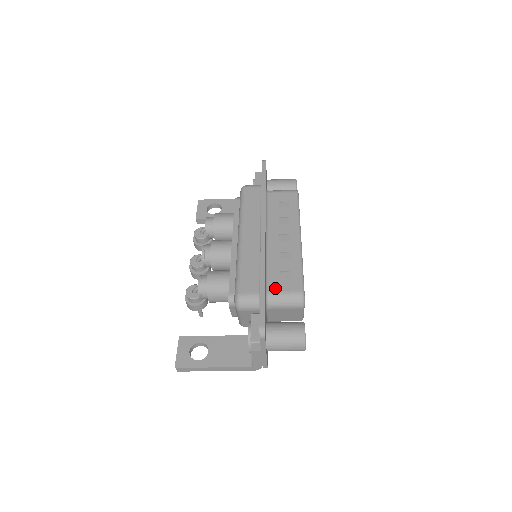
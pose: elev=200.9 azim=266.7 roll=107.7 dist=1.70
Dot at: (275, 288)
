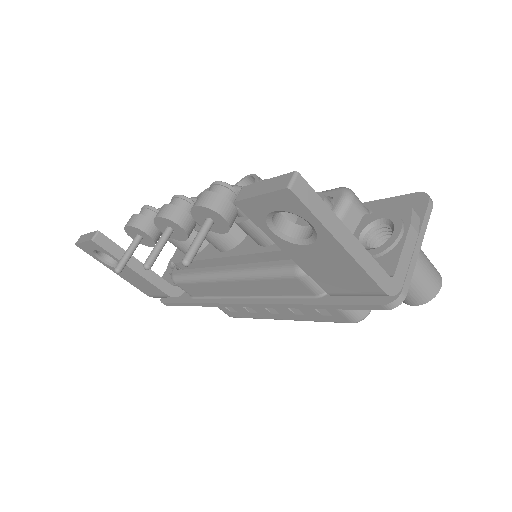
Dot at: occluded
